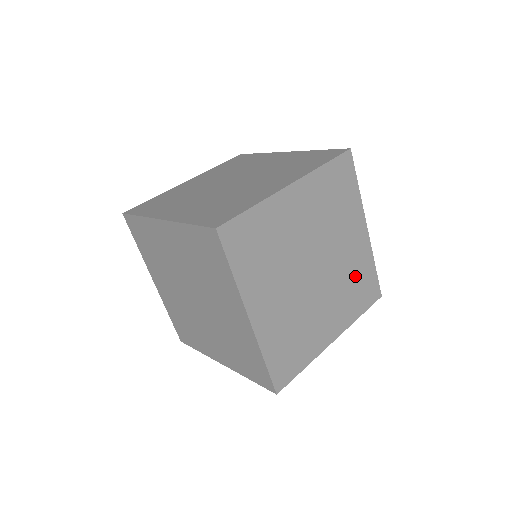
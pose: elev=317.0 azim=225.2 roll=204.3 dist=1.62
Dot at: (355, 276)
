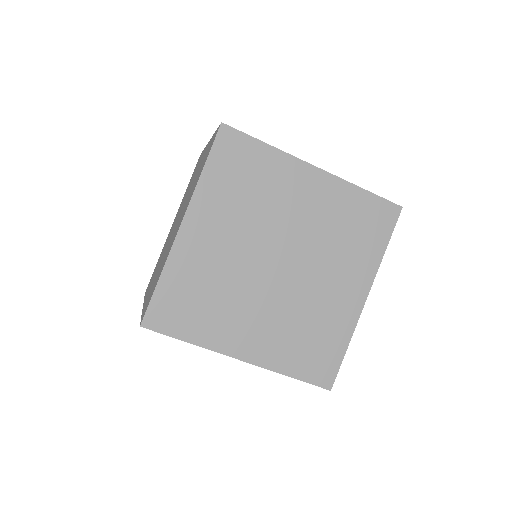
Dot at: (342, 223)
